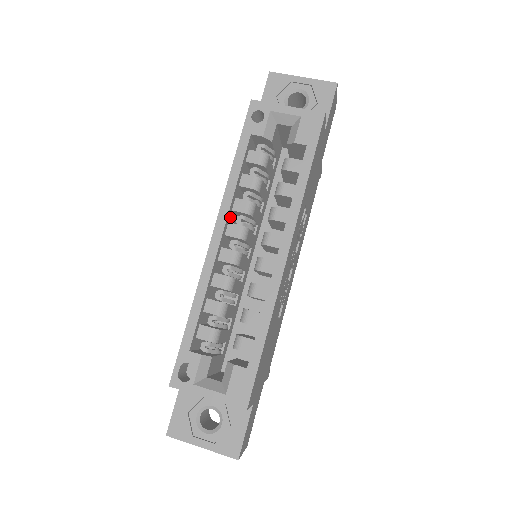
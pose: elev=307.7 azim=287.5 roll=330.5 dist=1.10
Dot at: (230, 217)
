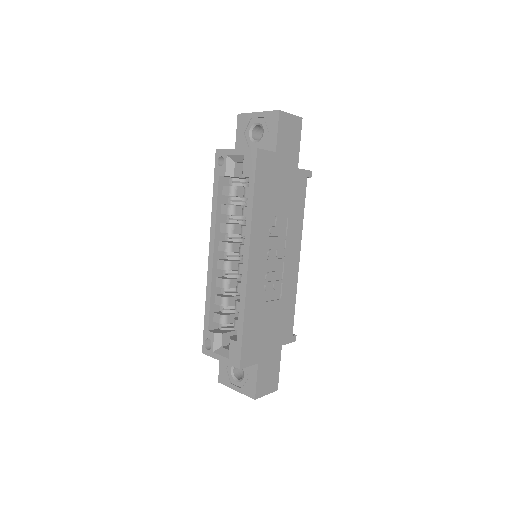
Dot at: (220, 237)
